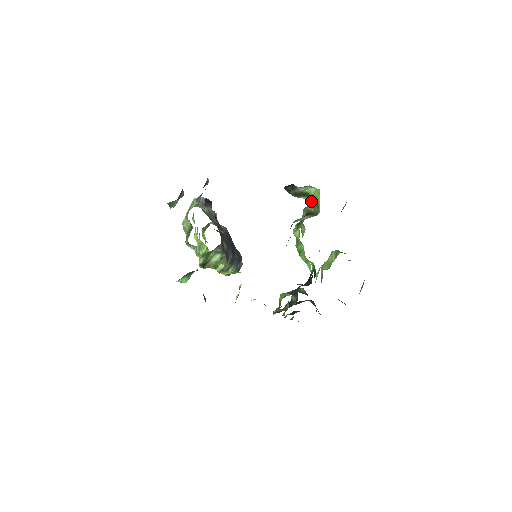
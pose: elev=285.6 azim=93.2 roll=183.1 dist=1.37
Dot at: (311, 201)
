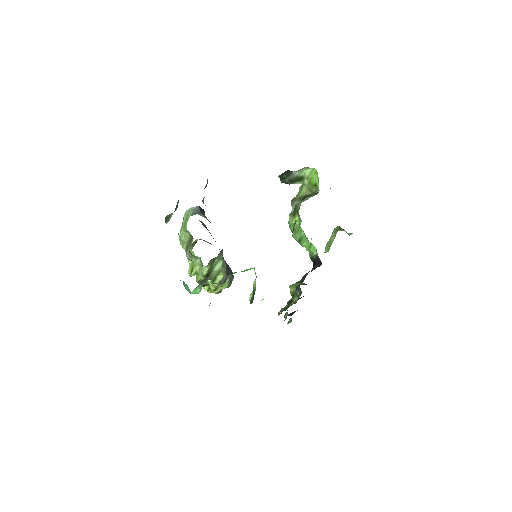
Dot at: (302, 188)
